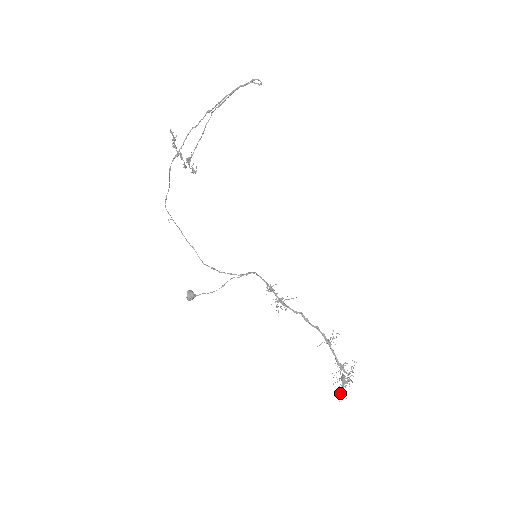
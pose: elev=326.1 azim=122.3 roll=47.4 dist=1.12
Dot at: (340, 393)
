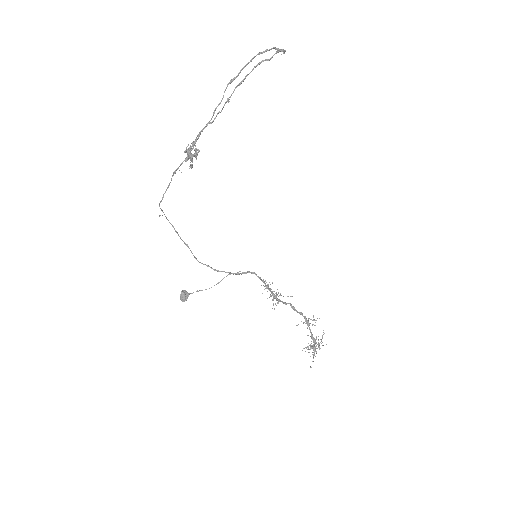
Dot at: occluded
